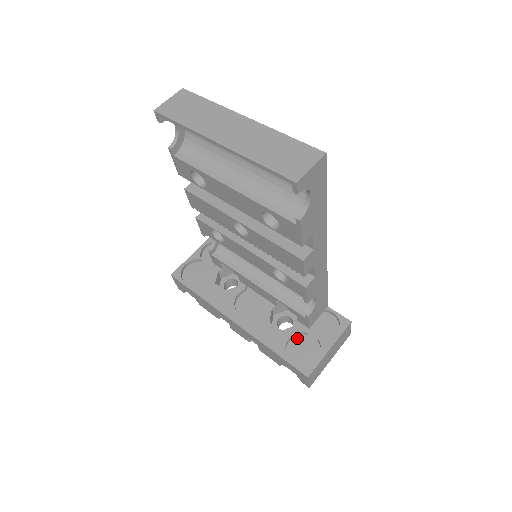
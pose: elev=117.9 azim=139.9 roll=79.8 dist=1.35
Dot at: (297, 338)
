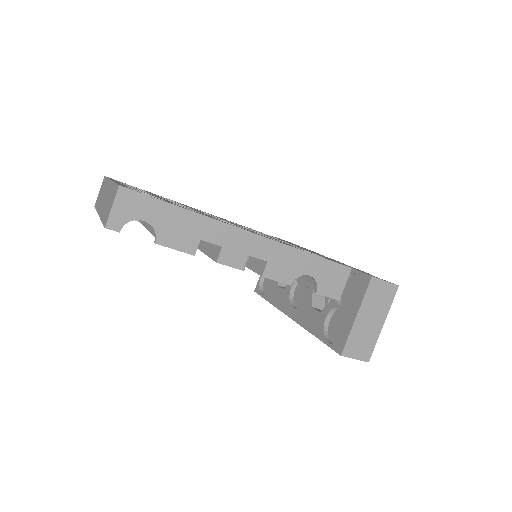
Dot at: (335, 314)
